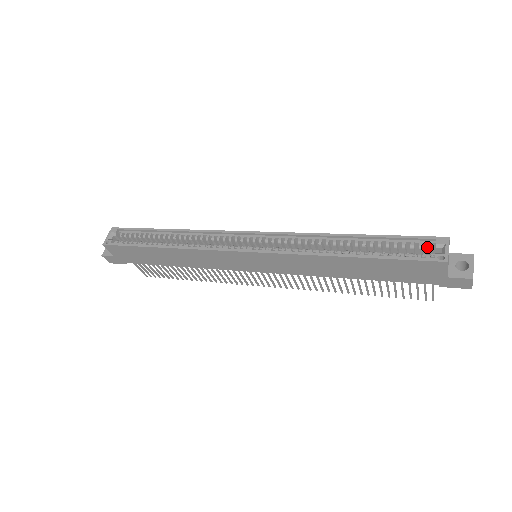
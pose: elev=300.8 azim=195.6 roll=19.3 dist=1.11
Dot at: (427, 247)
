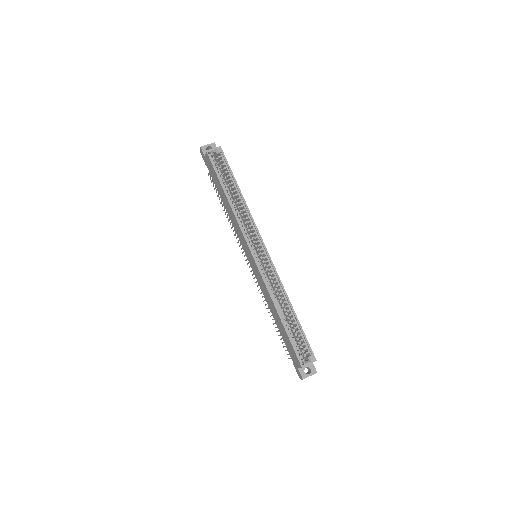
Dot at: (306, 352)
